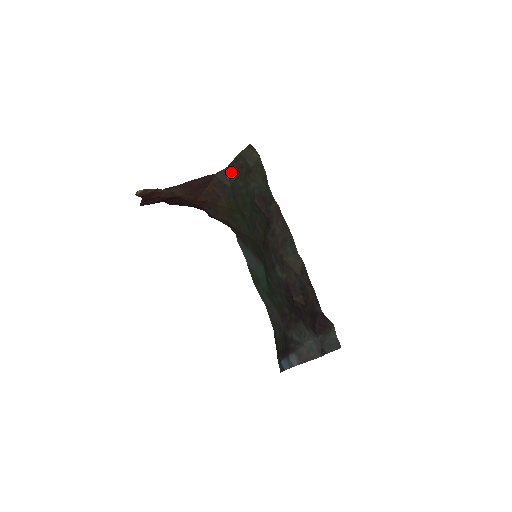
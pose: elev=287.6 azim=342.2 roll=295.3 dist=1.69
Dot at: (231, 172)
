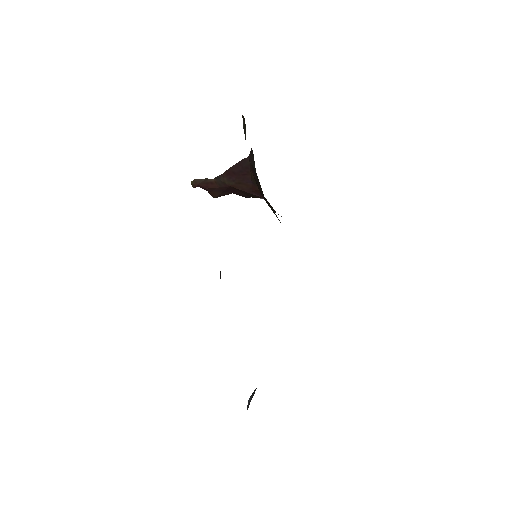
Dot at: occluded
